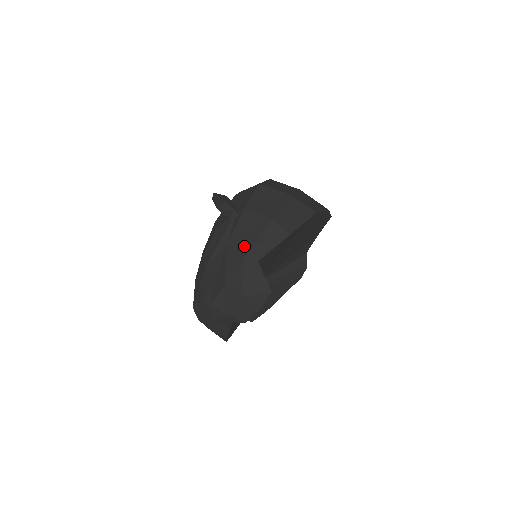
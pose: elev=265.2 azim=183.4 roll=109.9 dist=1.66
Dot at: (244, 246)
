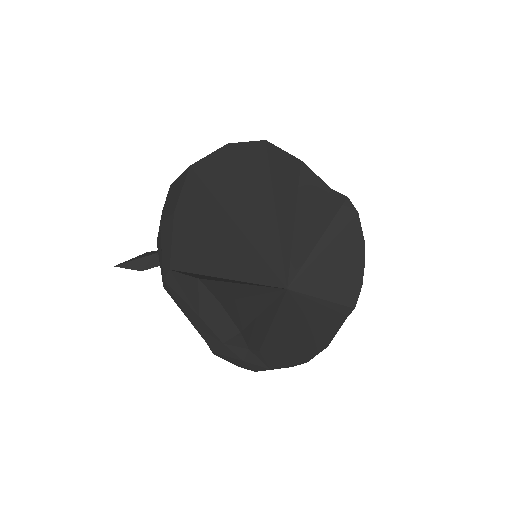
Dot at: occluded
